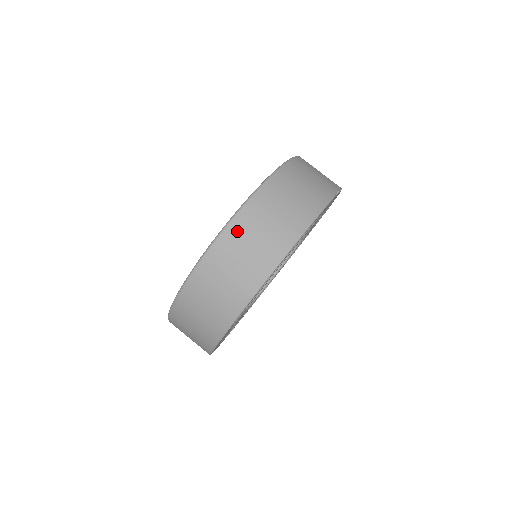
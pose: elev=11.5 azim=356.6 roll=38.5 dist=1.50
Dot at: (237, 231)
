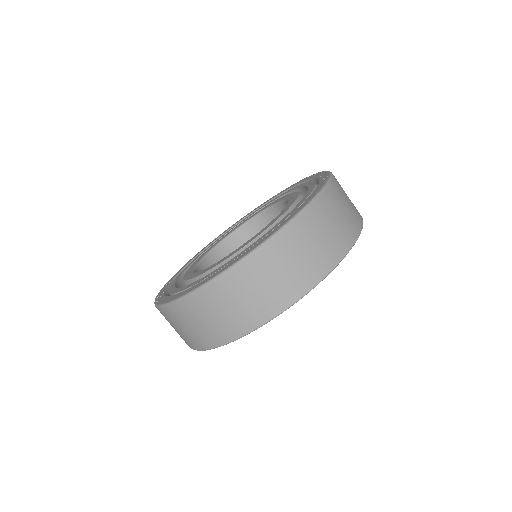
Dot at: (217, 292)
